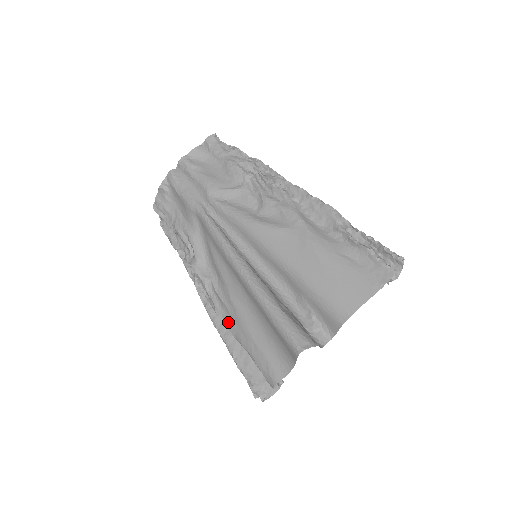
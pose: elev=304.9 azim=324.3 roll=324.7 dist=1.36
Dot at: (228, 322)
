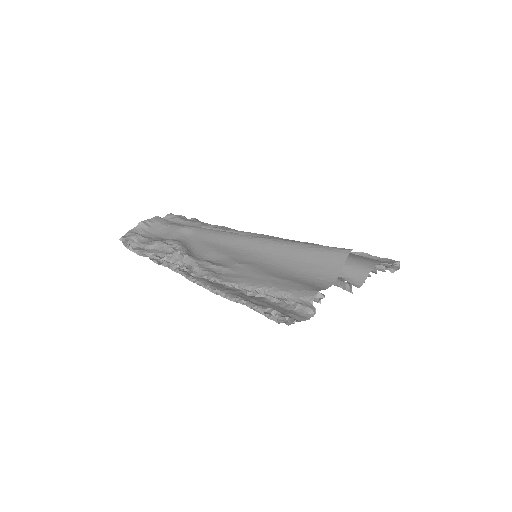
Dot at: (232, 278)
